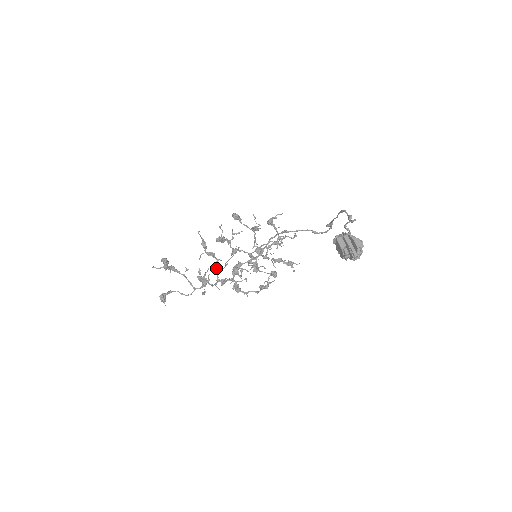
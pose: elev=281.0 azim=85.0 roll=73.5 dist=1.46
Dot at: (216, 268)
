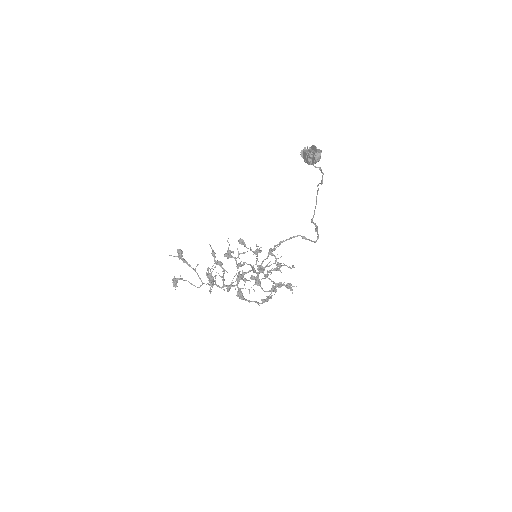
Dot at: (223, 276)
